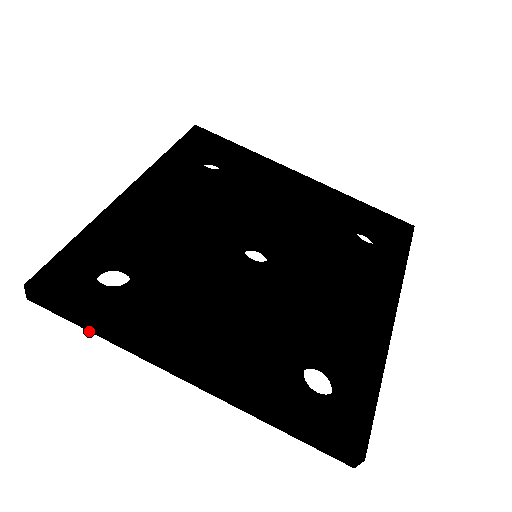
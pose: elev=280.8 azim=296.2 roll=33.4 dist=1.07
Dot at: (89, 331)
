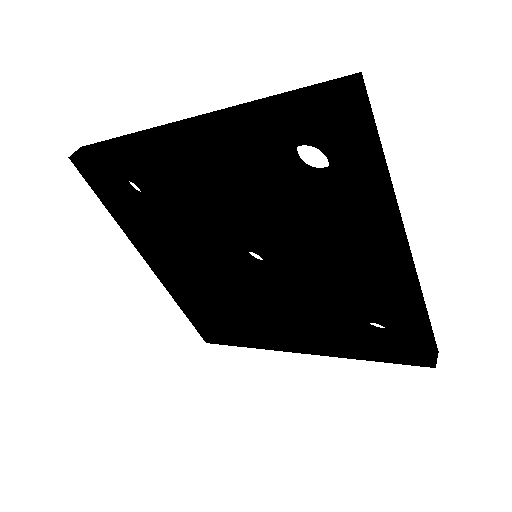
Dot at: occluded
